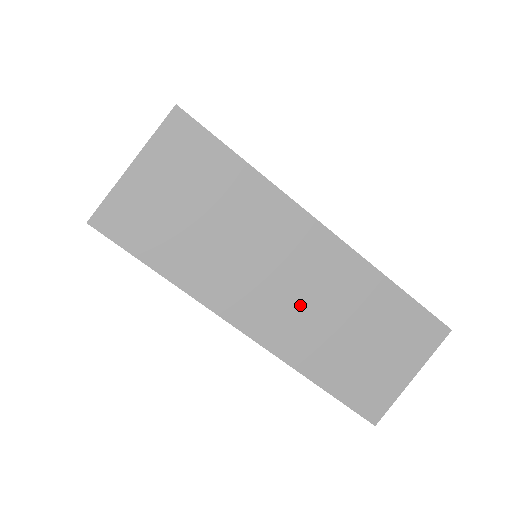
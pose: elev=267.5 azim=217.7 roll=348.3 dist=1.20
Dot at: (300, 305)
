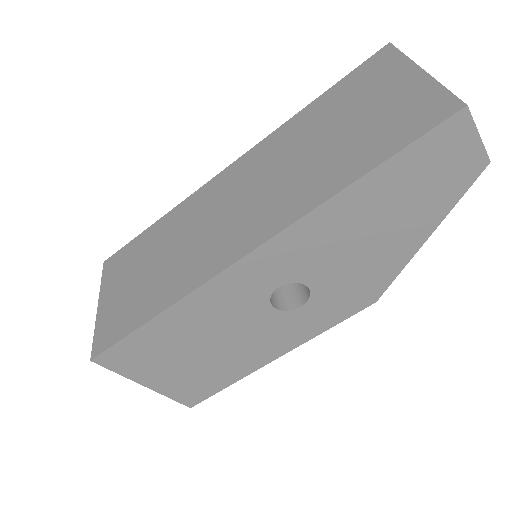
Dot at: (264, 193)
